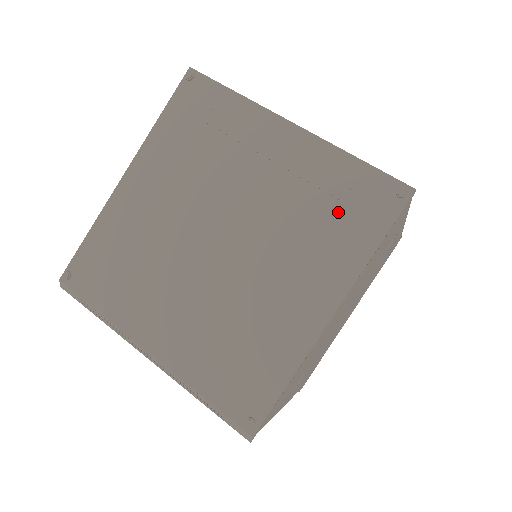
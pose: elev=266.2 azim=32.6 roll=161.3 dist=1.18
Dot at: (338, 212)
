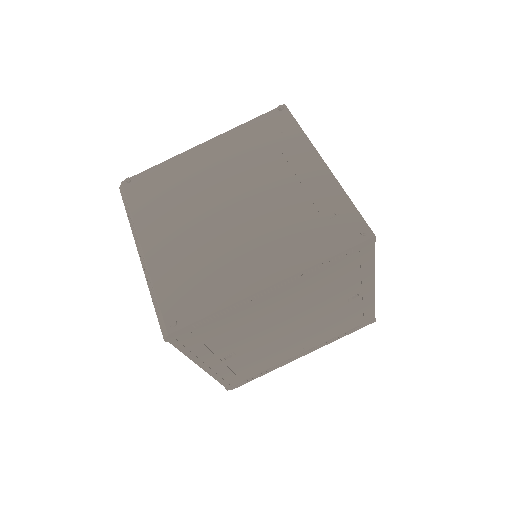
Dot at: (317, 225)
